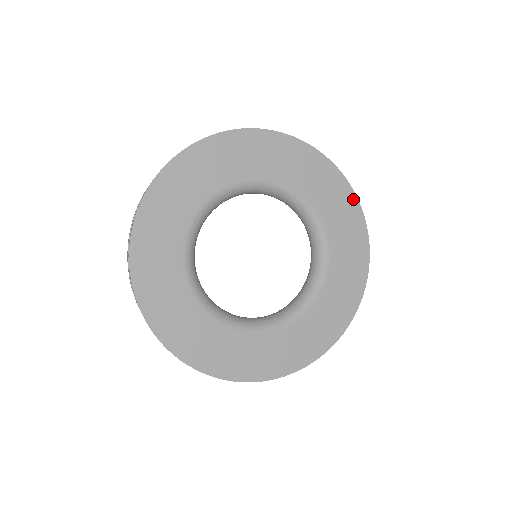
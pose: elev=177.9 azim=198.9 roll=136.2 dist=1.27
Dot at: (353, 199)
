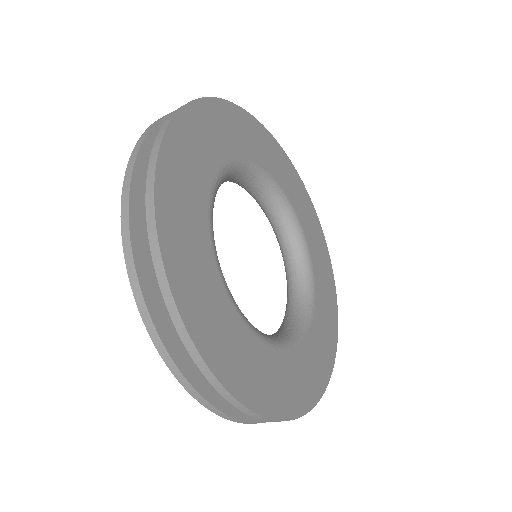
Dot at: (334, 347)
